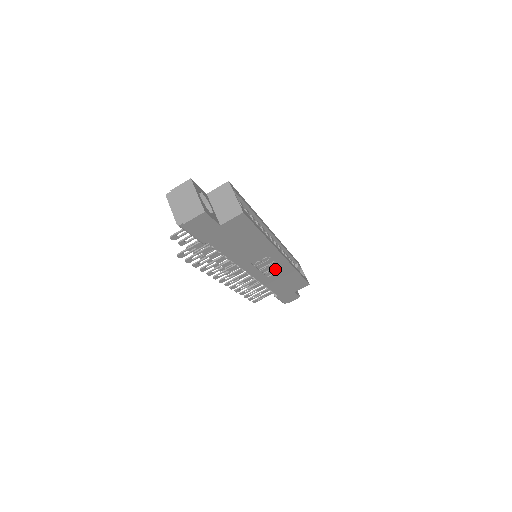
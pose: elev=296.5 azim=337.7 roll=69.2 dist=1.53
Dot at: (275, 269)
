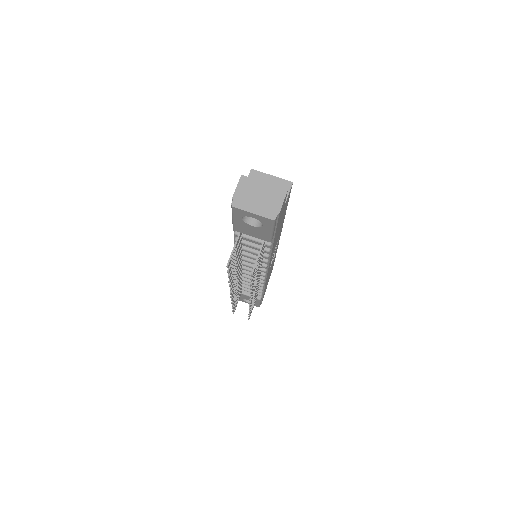
Dot at: (273, 258)
